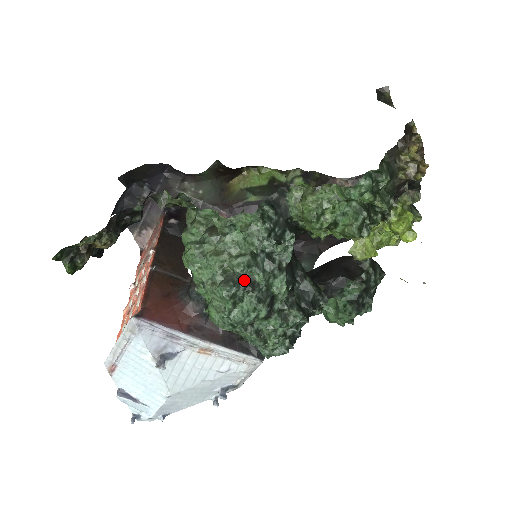
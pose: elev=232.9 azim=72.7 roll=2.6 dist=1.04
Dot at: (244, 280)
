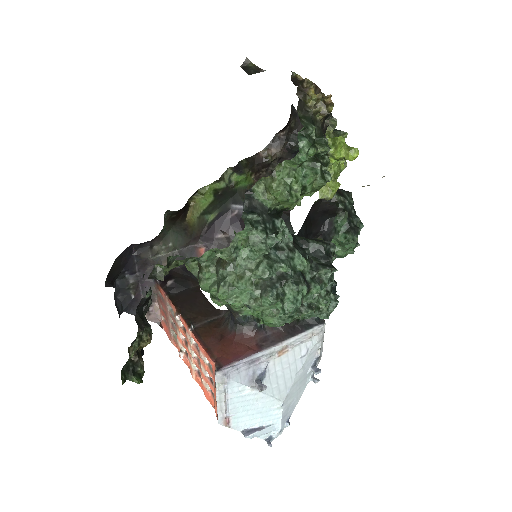
Dot at: (275, 279)
